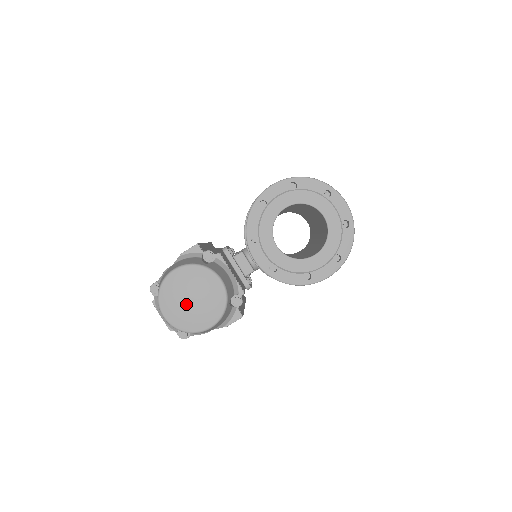
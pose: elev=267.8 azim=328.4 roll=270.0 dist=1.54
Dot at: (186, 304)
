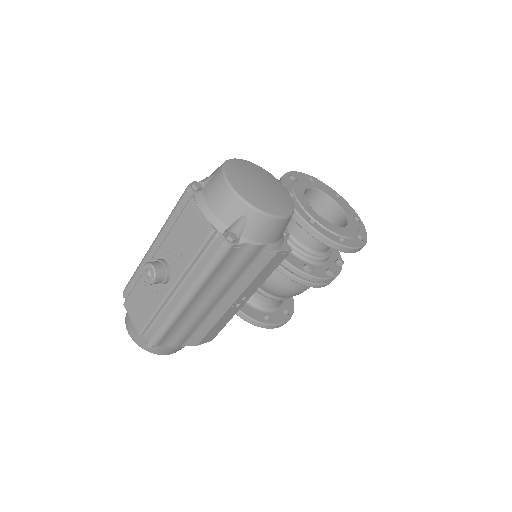
Dot at: (256, 185)
